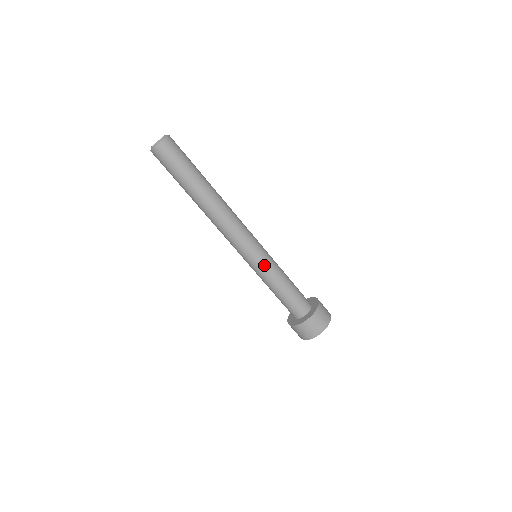
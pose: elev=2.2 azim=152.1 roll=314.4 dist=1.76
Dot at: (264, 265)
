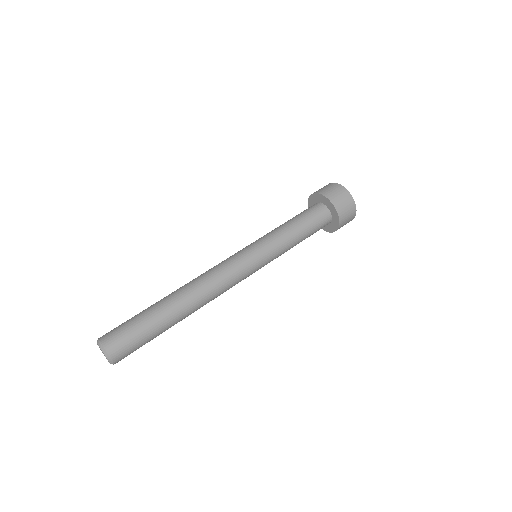
Dot at: (272, 260)
